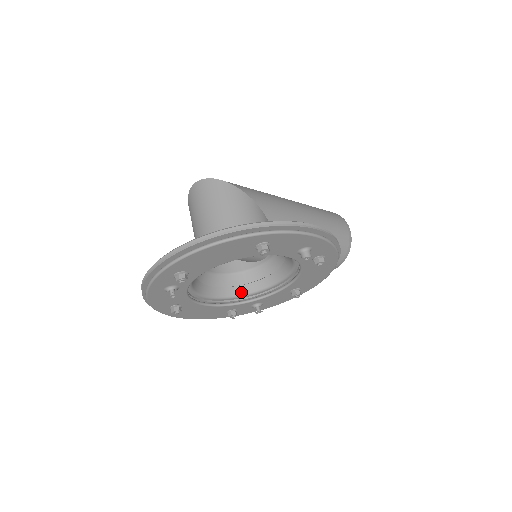
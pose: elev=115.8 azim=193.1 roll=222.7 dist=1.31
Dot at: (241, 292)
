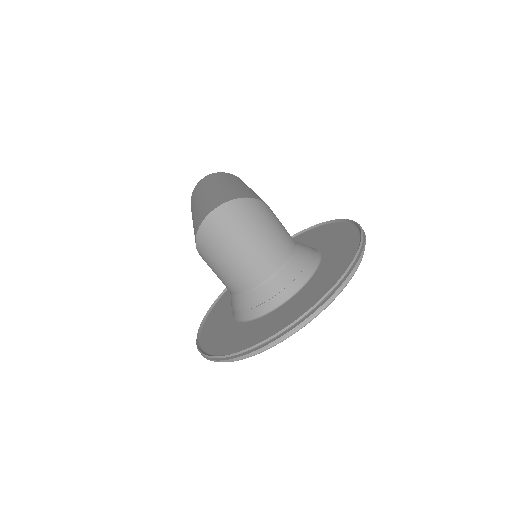
Dot at: occluded
